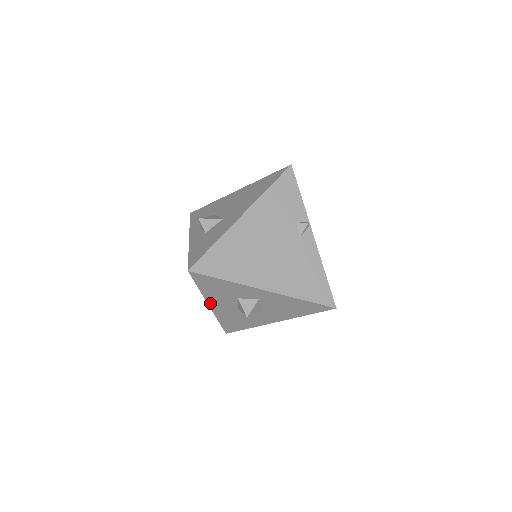
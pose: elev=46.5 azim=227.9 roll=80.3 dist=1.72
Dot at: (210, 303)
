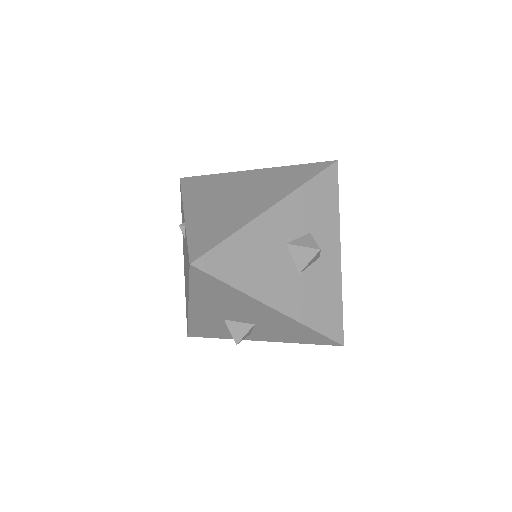
Dot at: (280, 205)
